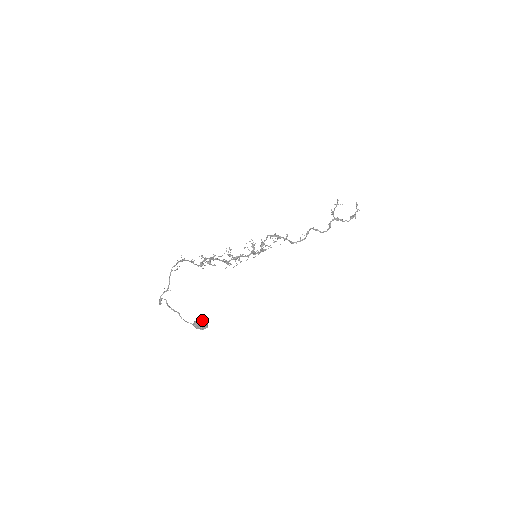
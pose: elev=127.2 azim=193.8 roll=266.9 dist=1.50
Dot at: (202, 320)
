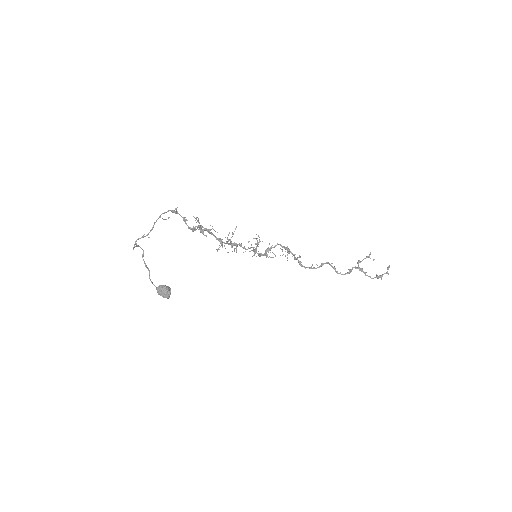
Dot at: (167, 287)
